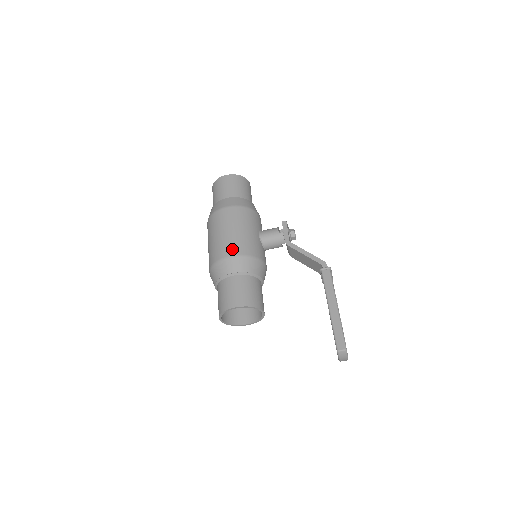
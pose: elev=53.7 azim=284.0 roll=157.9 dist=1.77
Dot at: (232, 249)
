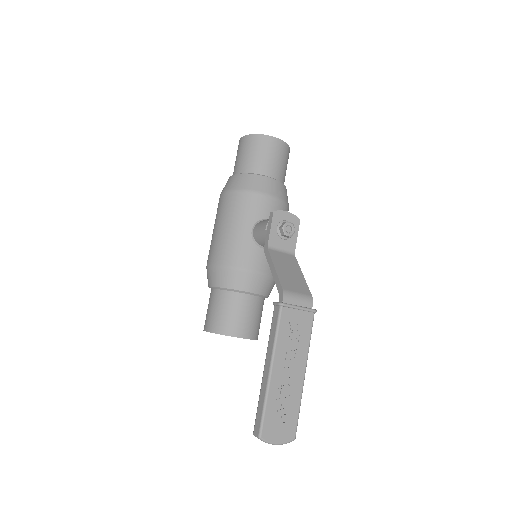
Dot at: (212, 256)
